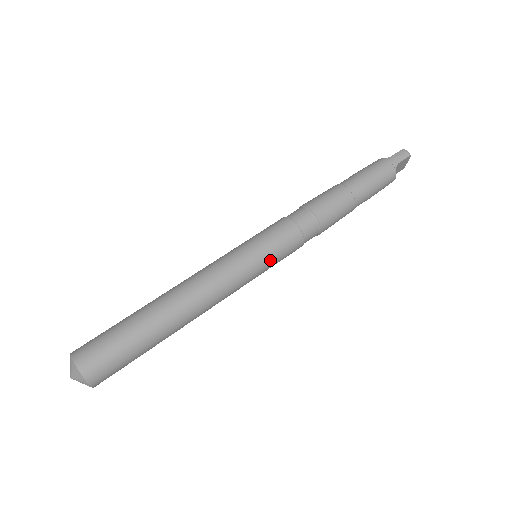
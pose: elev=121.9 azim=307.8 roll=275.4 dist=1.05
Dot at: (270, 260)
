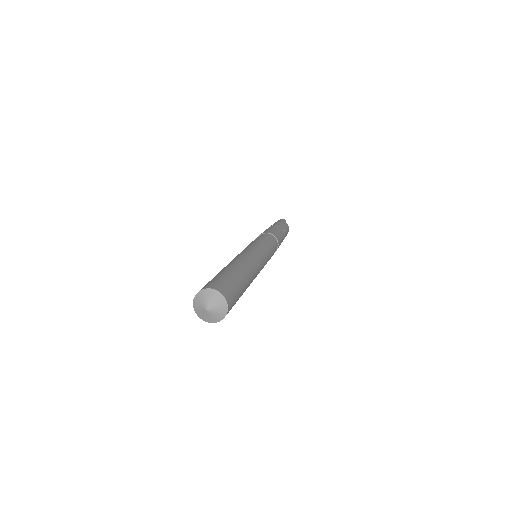
Dot at: (266, 247)
